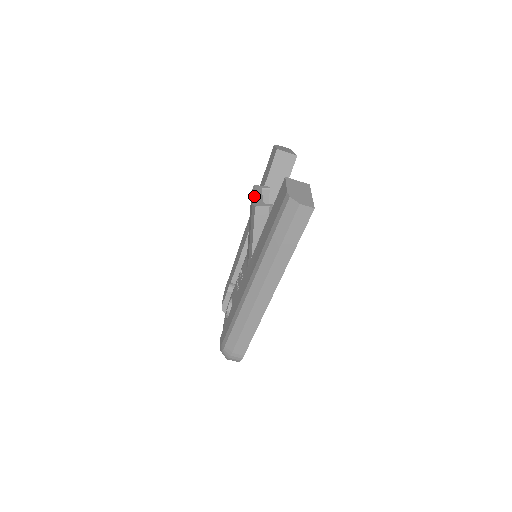
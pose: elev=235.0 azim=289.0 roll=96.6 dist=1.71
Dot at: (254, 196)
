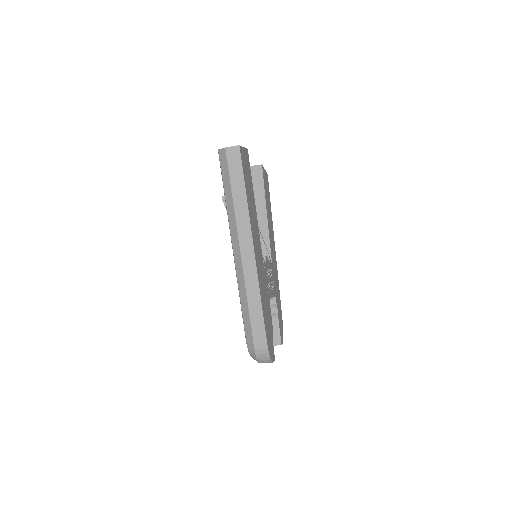
Dot at: occluded
